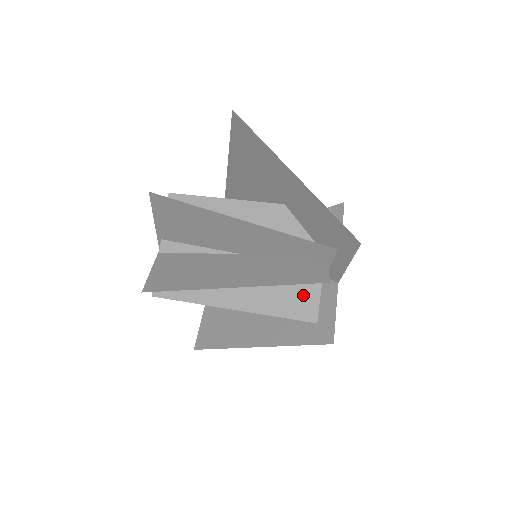
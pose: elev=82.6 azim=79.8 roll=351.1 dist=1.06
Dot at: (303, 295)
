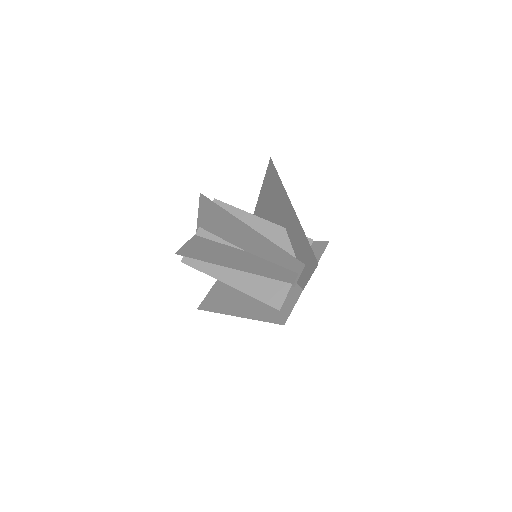
Dot at: (277, 290)
